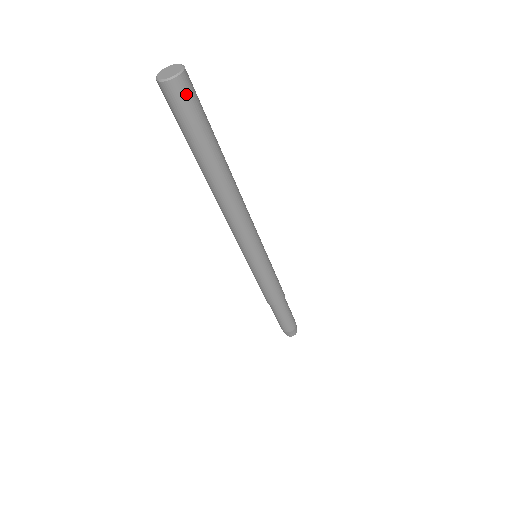
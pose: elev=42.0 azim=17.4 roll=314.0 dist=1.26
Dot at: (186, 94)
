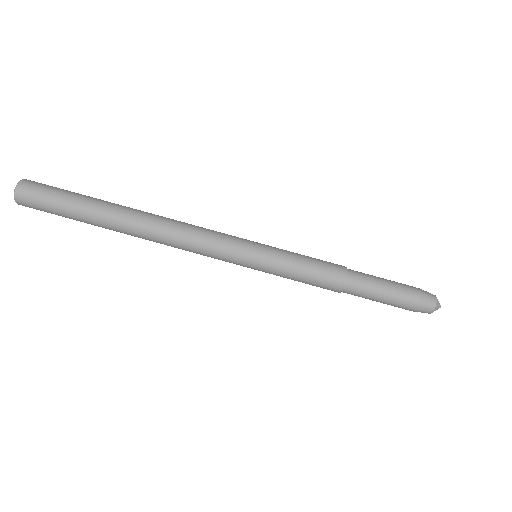
Dot at: (39, 184)
